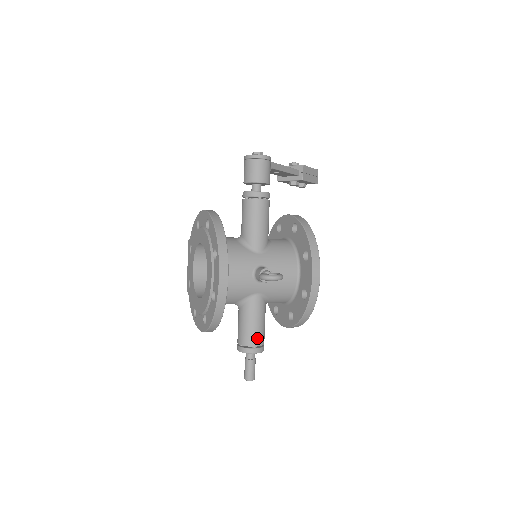
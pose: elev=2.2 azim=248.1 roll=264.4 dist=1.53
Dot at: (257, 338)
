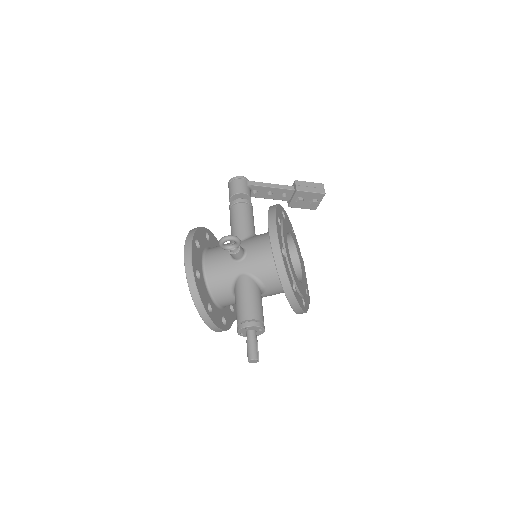
Dot at: (246, 312)
